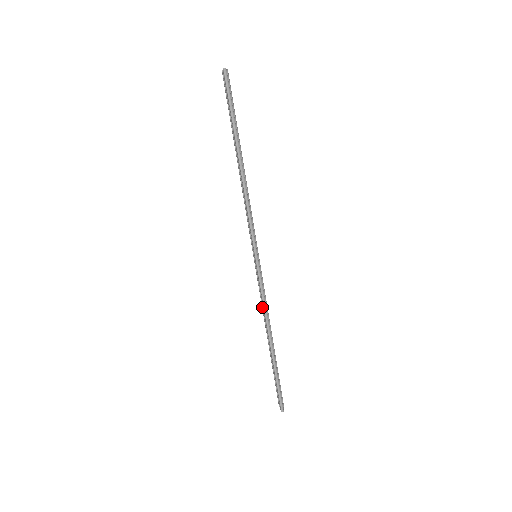
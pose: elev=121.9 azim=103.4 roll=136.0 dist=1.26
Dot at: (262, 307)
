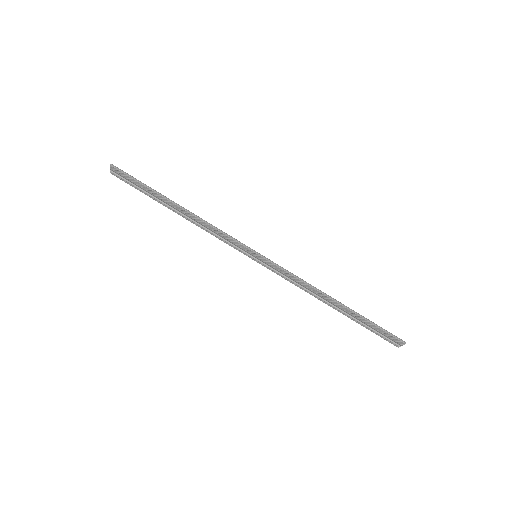
Dot at: (300, 287)
